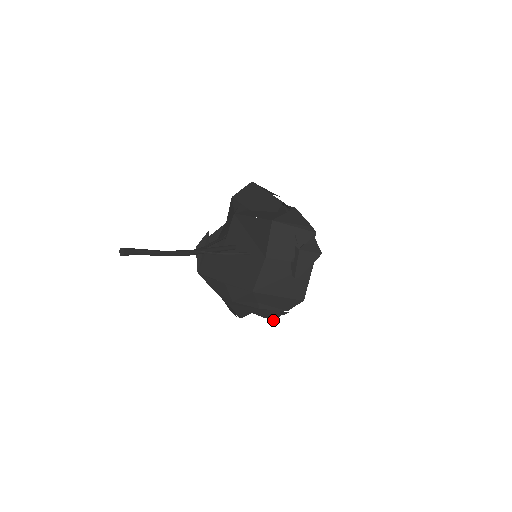
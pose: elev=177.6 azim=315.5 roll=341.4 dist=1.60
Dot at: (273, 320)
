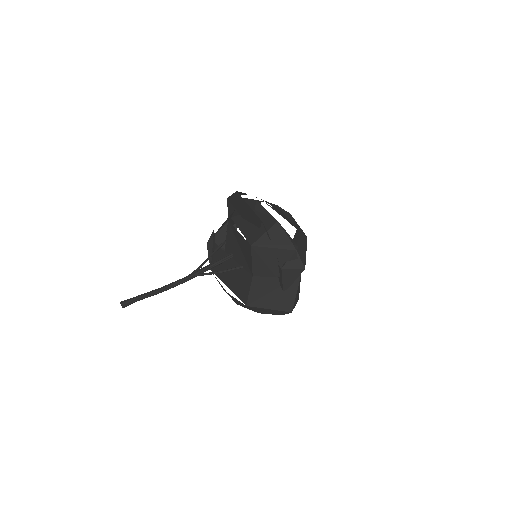
Dot at: occluded
